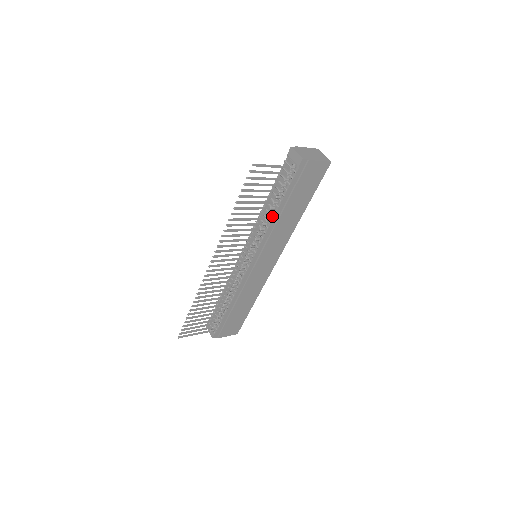
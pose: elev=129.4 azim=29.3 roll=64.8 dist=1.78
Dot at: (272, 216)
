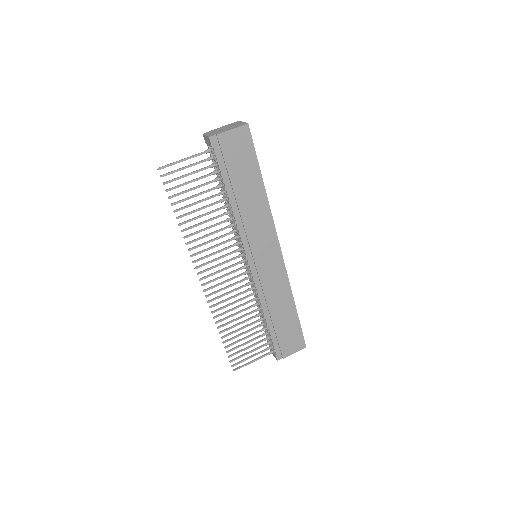
Dot at: (230, 208)
